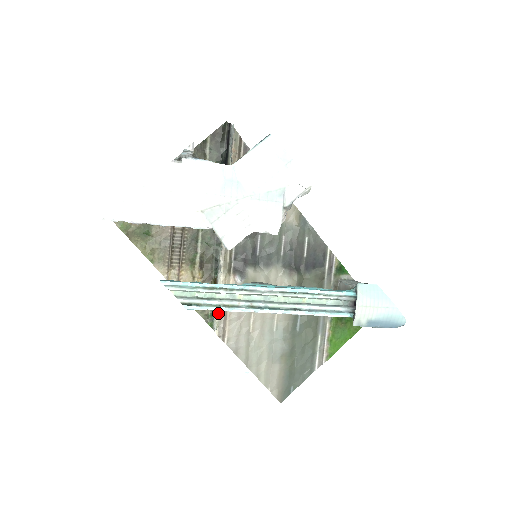
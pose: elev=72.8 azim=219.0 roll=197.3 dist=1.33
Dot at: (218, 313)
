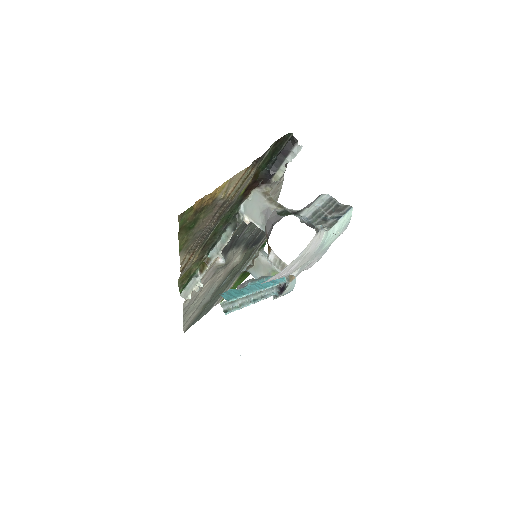
Dot at: (196, 286)
